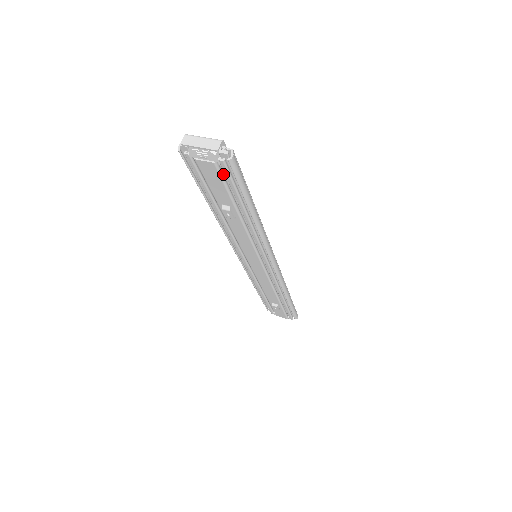
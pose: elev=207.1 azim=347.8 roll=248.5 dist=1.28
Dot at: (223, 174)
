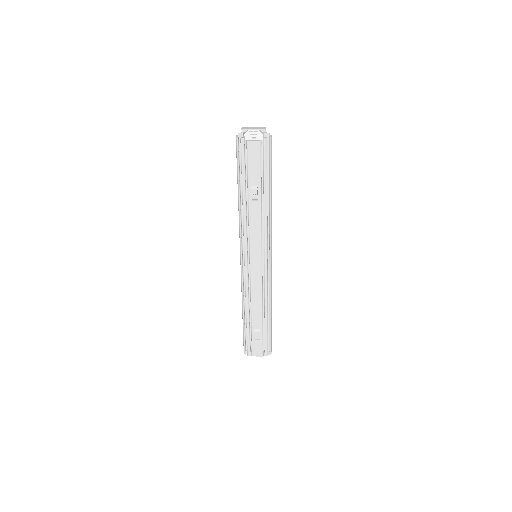
Dot at: (260, 155)
